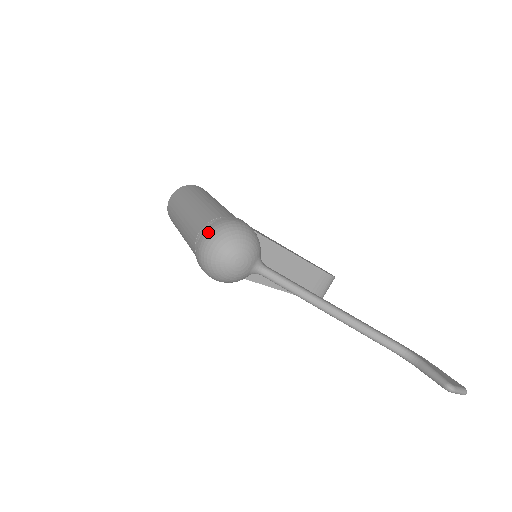
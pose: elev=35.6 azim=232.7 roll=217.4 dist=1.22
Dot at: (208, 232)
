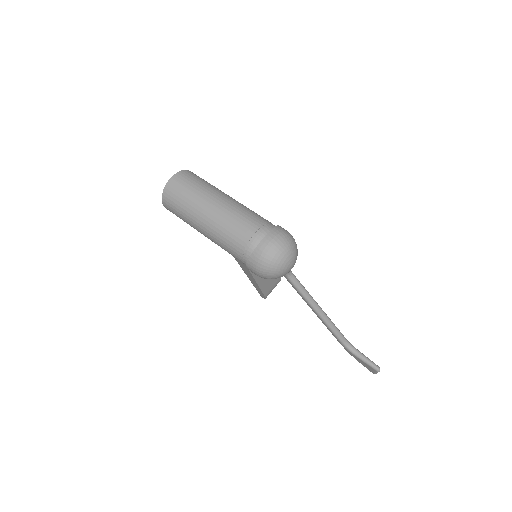
Dot at: (276, 236)
